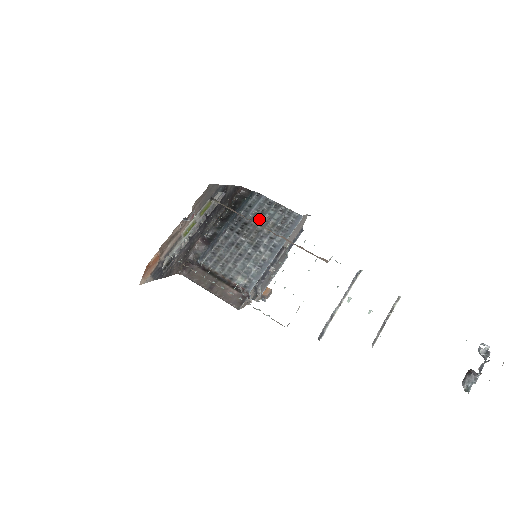
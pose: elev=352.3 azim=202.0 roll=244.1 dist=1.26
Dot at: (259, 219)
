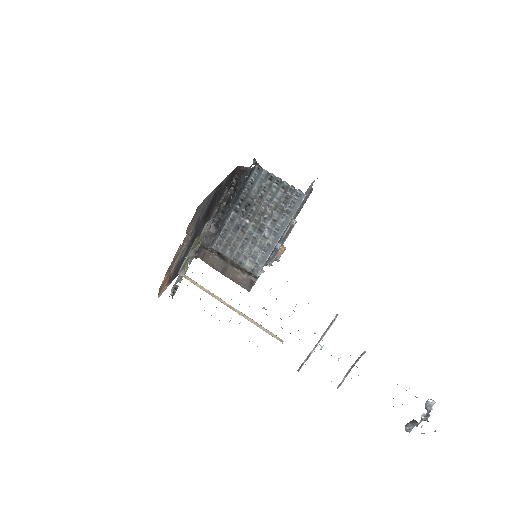
Dot at: (261, 199)
